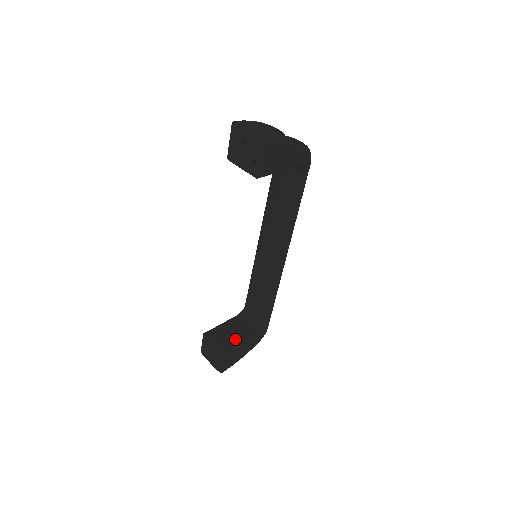
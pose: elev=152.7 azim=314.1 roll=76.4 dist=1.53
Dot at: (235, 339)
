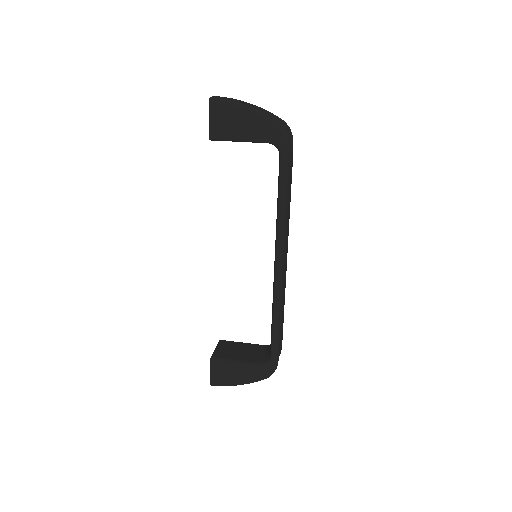
Dot at: (235, 355)
